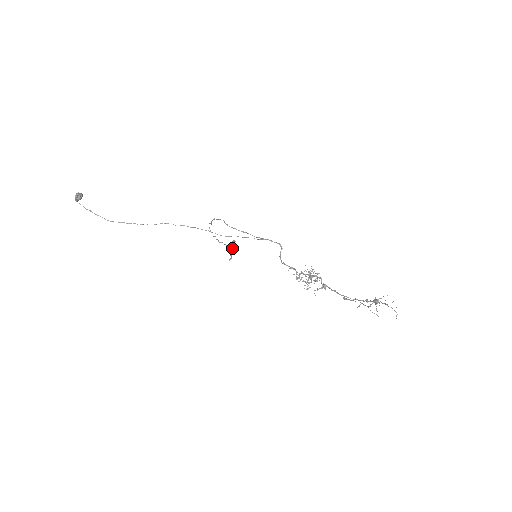
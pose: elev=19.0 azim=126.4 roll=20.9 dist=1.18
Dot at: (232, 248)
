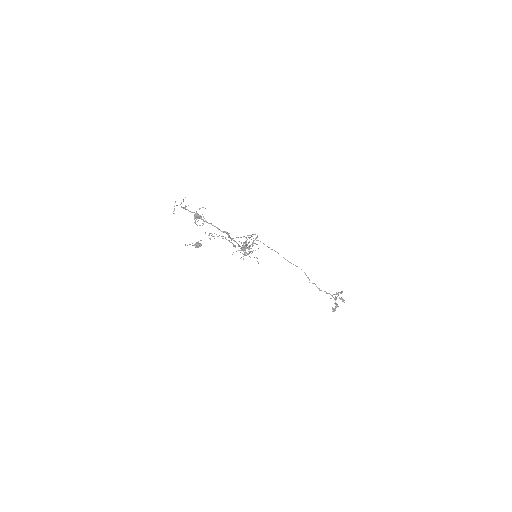
Dot at: occluded
